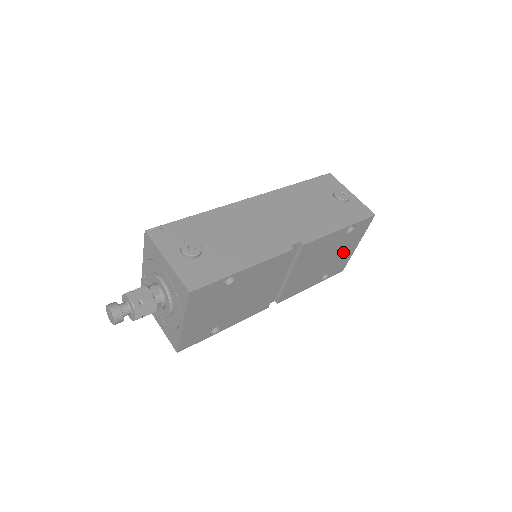
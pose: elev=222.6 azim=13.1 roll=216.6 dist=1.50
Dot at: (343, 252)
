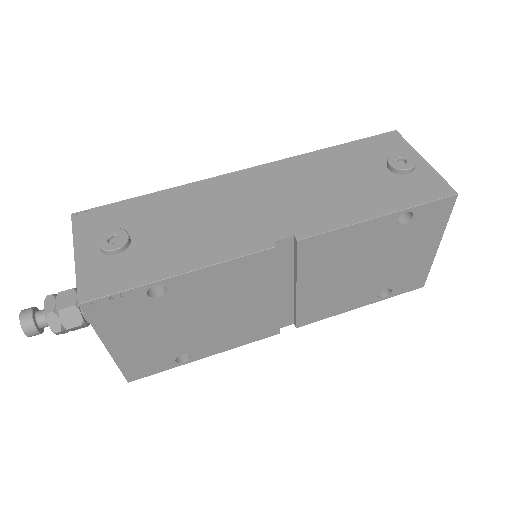
Dot at: (407, 256)
